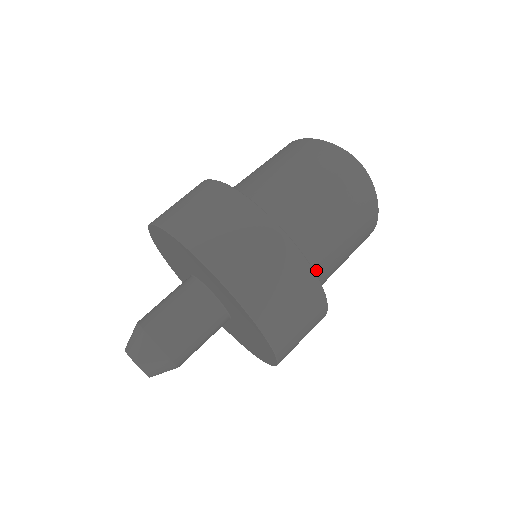
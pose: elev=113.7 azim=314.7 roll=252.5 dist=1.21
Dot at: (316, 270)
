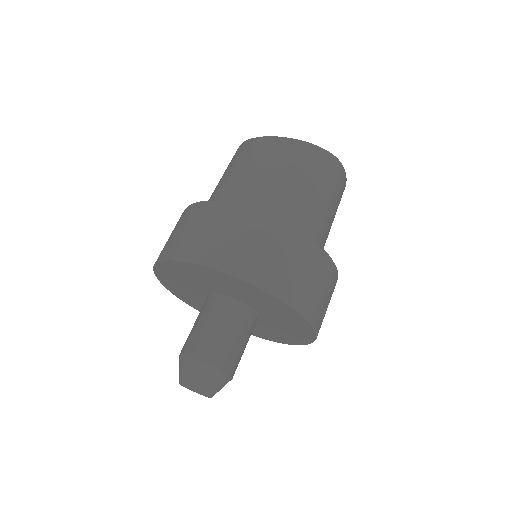
Dot at: occluded
